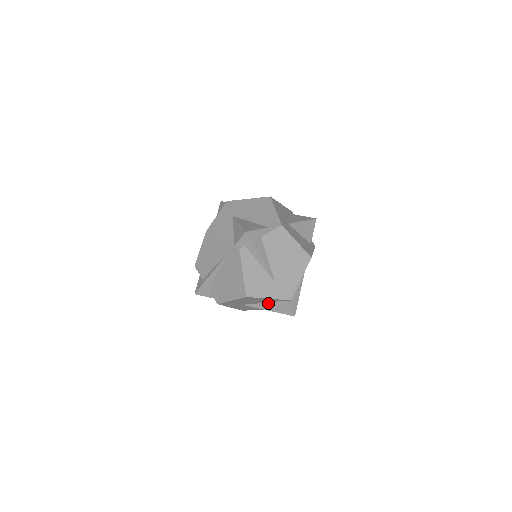
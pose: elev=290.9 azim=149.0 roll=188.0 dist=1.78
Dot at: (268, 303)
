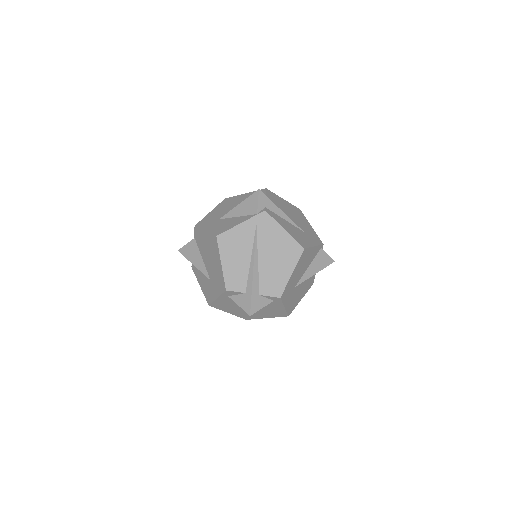
Dot at: (311, 264)
